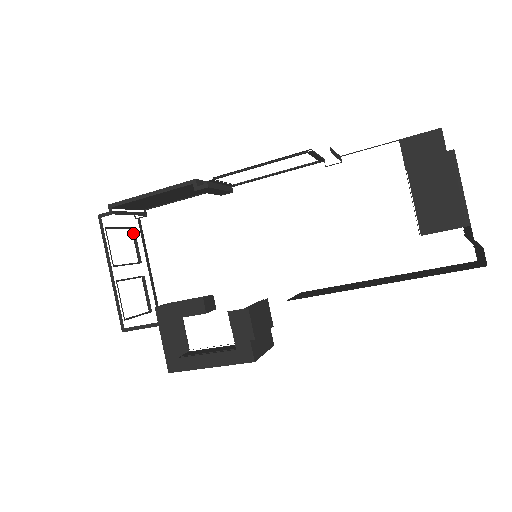
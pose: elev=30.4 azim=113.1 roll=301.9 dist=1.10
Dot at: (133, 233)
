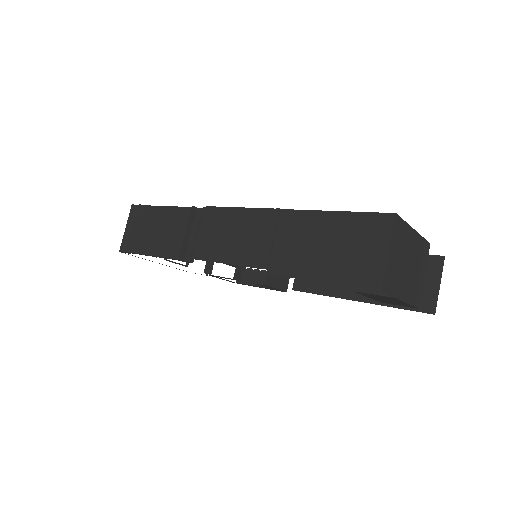
Dot at: occluded
